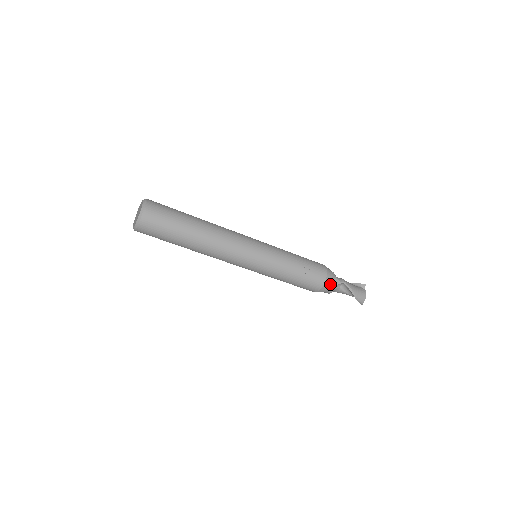
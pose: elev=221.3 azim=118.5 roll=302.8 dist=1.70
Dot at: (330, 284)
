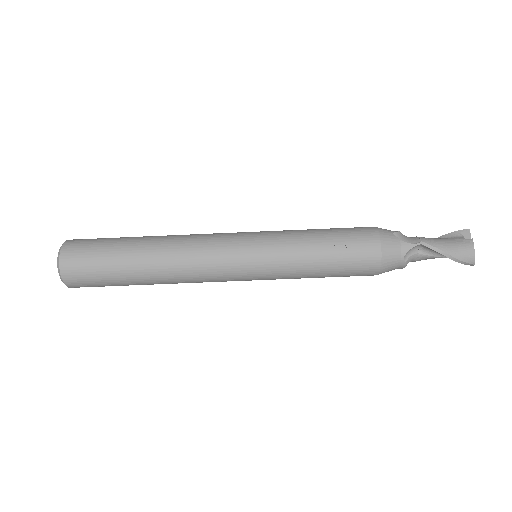
Dot at: (394, 255)
